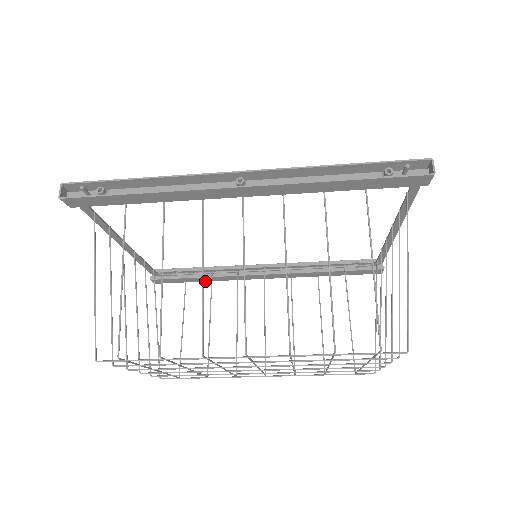
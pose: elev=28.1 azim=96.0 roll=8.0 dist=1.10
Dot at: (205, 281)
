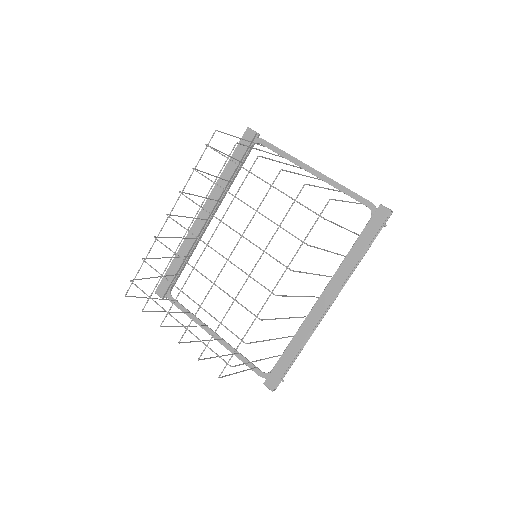
Dot at: occluded
